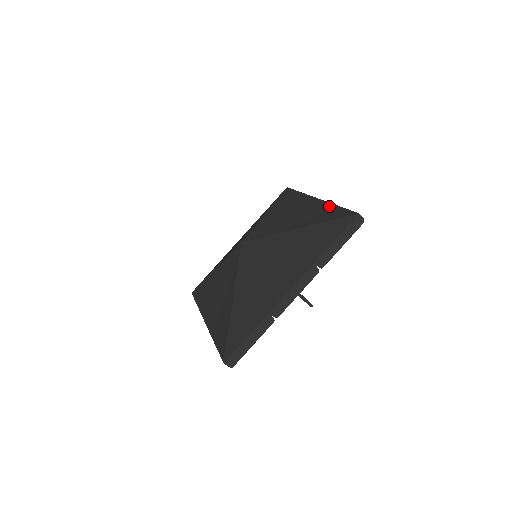
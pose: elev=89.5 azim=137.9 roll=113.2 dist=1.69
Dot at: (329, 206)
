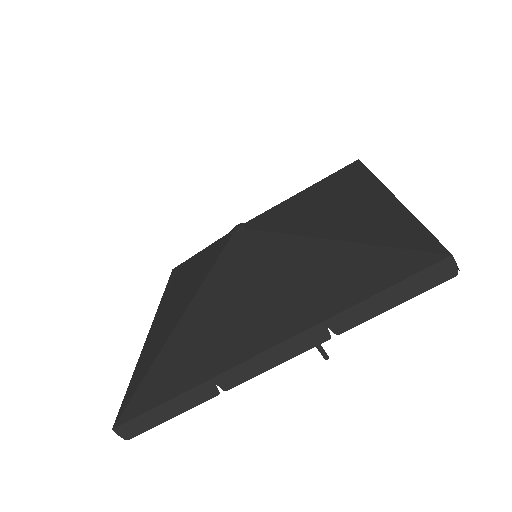
Dot at: (403, 215)
